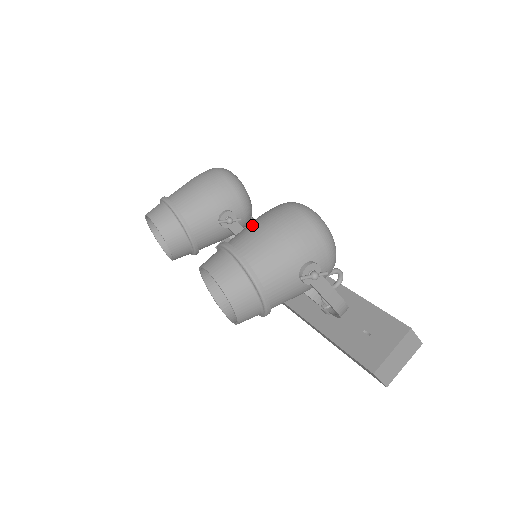
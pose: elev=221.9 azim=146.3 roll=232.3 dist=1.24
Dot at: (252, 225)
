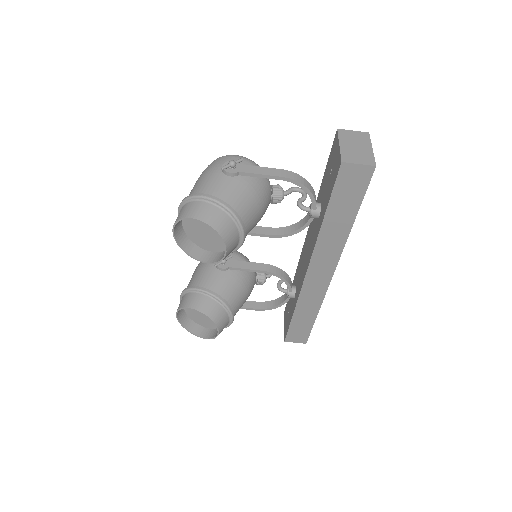
Dot at: occluded
